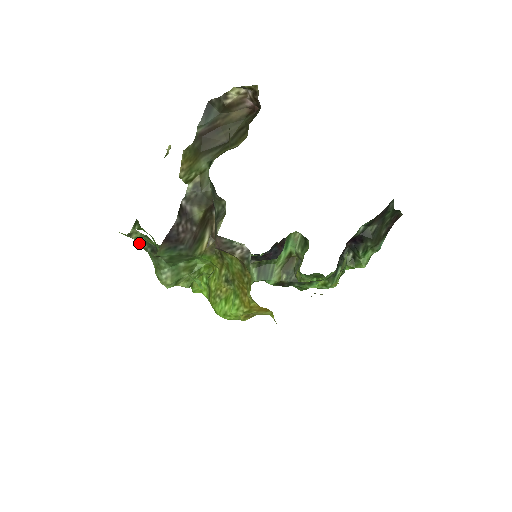
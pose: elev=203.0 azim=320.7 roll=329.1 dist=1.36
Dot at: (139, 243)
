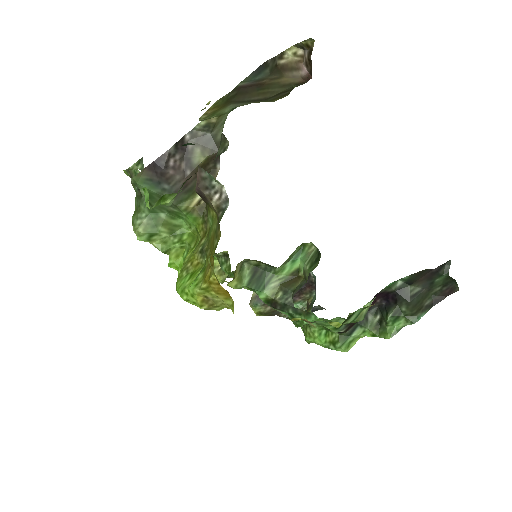
Dot at: (131, 177)
